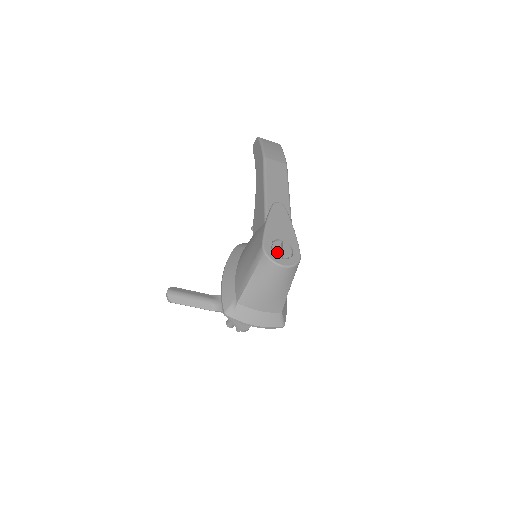
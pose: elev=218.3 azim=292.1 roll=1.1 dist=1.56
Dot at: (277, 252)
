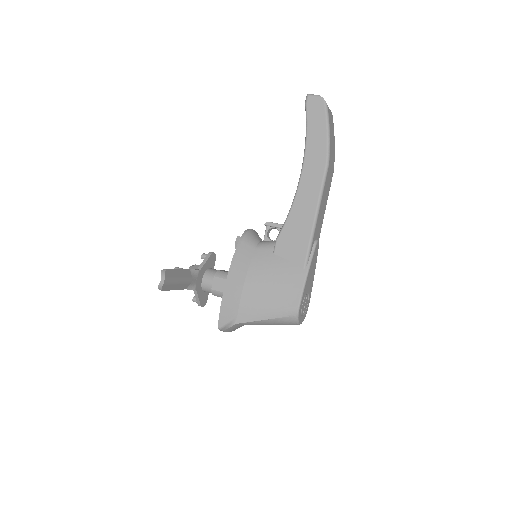
Dot at: (303, 310)
